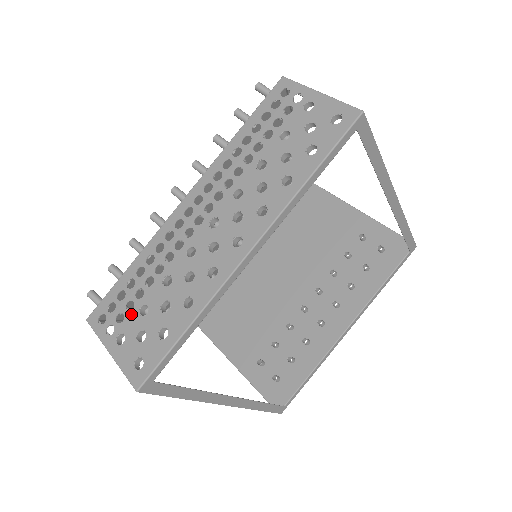
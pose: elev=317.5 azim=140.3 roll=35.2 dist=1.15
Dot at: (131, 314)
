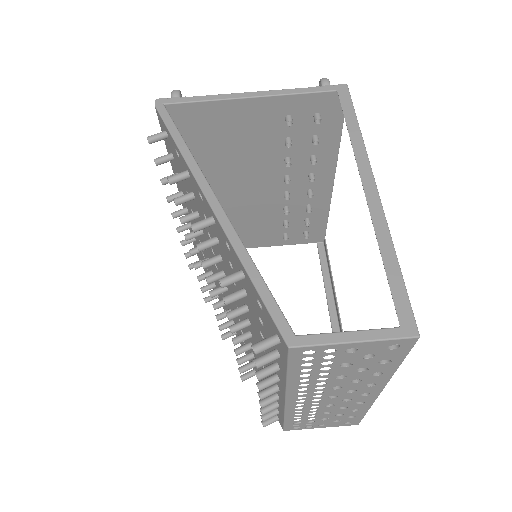
Dot at: (316, 422)
